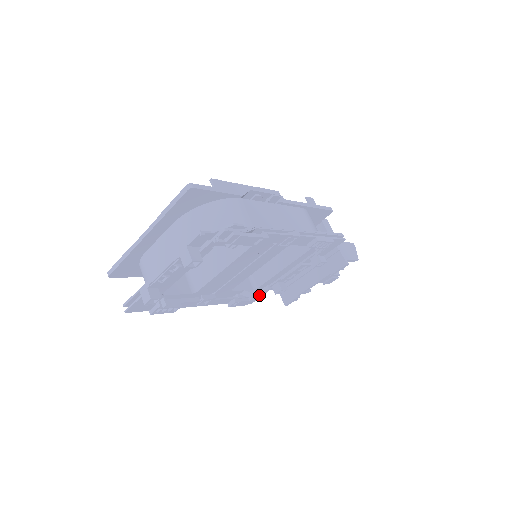
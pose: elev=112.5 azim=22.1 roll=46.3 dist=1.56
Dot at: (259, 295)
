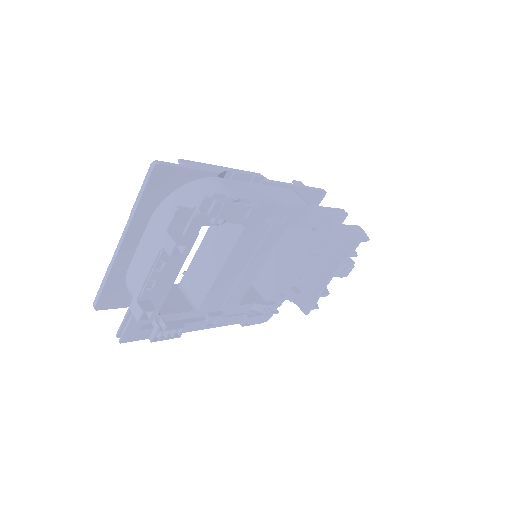
Dot at: (273, 308)
